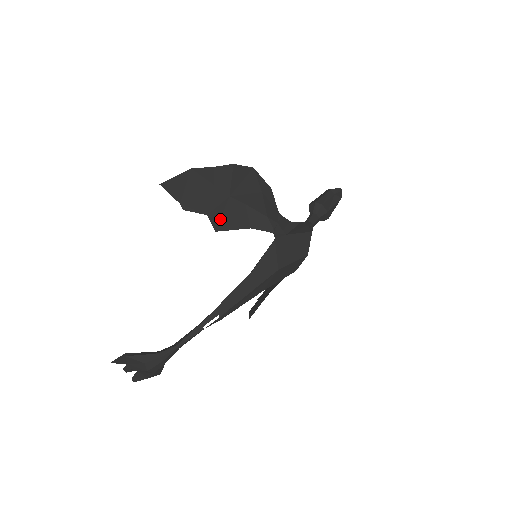
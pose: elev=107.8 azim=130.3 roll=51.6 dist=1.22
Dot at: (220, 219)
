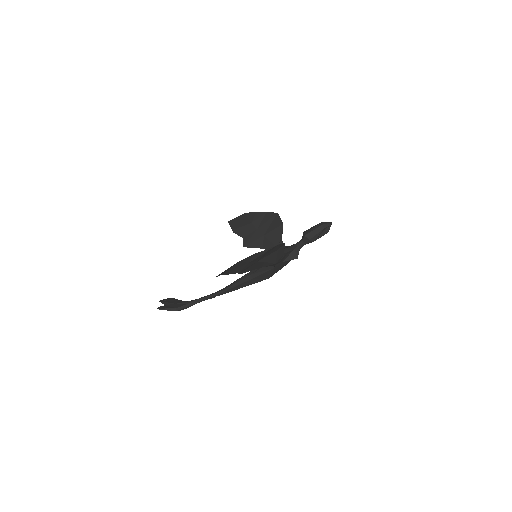
Dot at: (245, 270)
